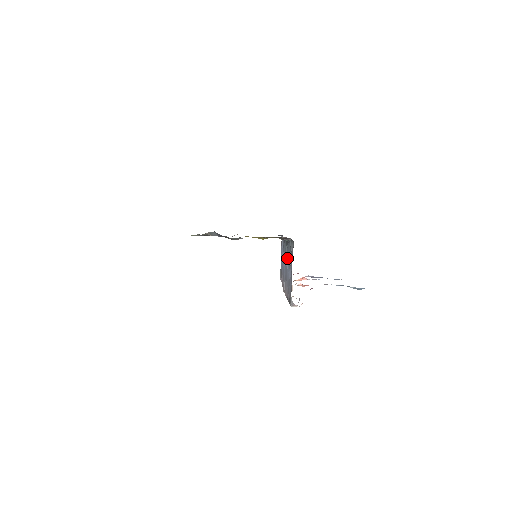
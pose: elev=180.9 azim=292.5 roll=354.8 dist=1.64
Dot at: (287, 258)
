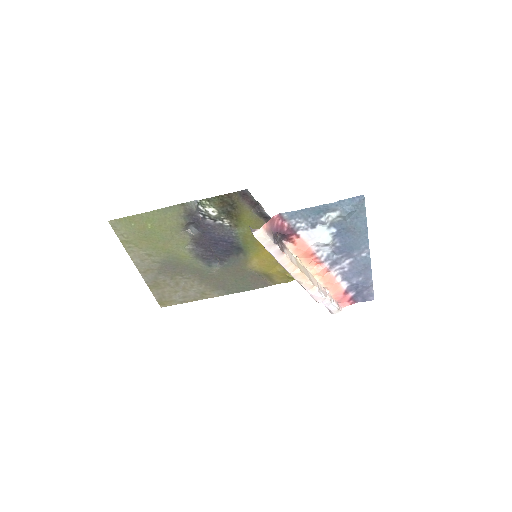
Dot at: occluded
